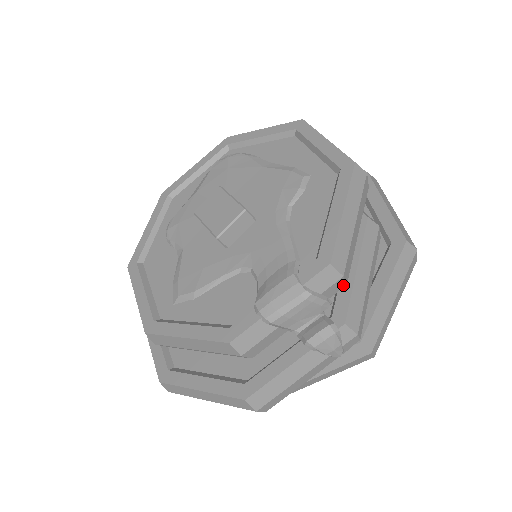
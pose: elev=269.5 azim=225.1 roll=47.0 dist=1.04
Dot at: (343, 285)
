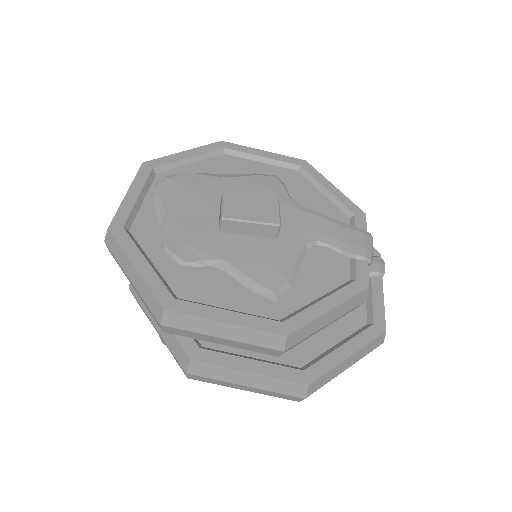
Dot at: occluded
